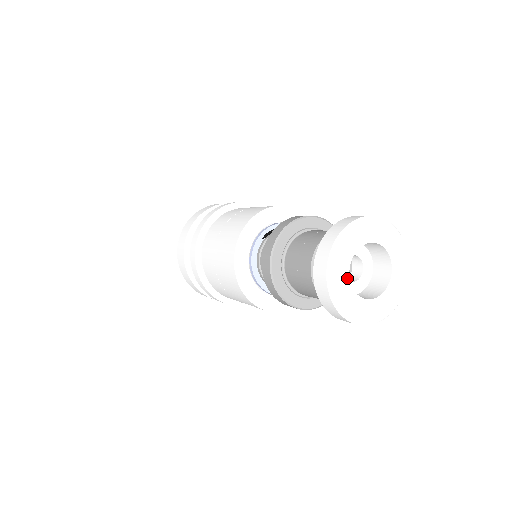
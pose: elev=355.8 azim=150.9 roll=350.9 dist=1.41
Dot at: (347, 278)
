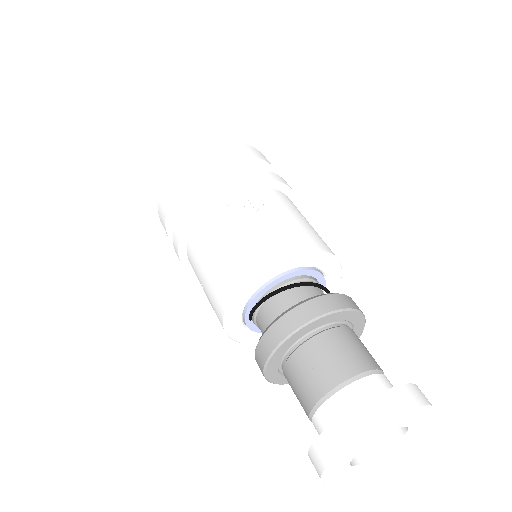
Dot at: (358, 466)
